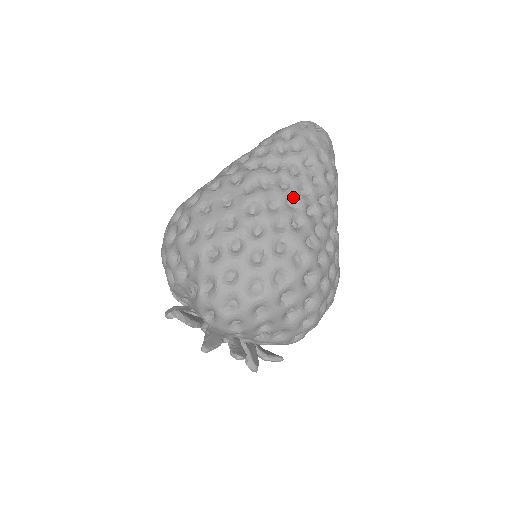
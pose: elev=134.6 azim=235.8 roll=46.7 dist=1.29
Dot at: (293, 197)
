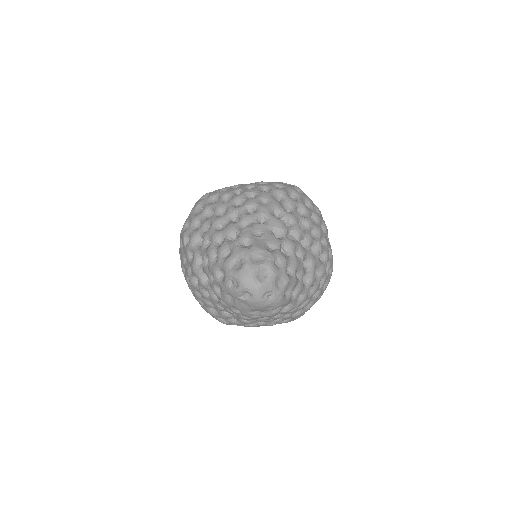
Dot at: (211, 302)
